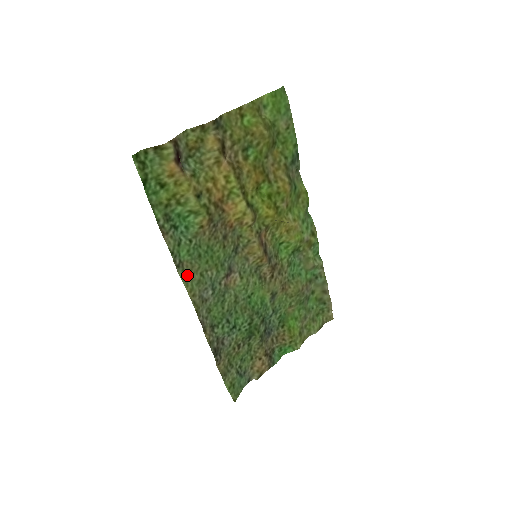
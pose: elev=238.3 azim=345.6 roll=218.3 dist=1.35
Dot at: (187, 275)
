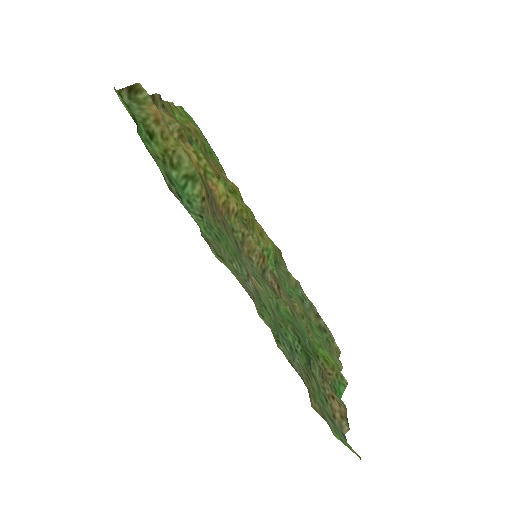
Dot at: (221, 257)
